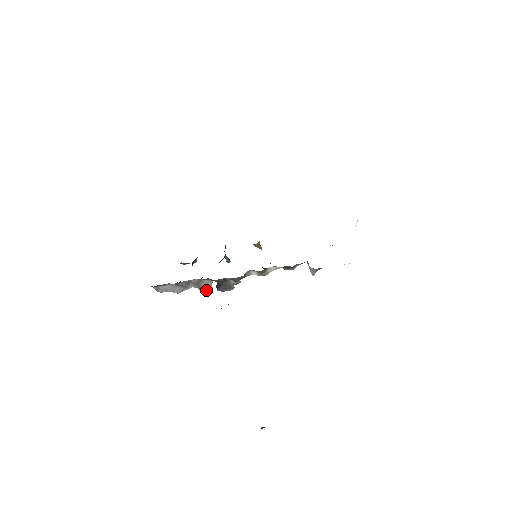
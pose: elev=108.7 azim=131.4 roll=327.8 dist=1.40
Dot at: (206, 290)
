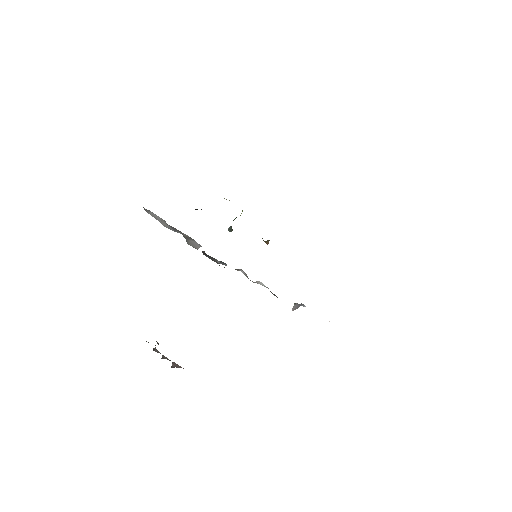
Dot at: (192, 246)
